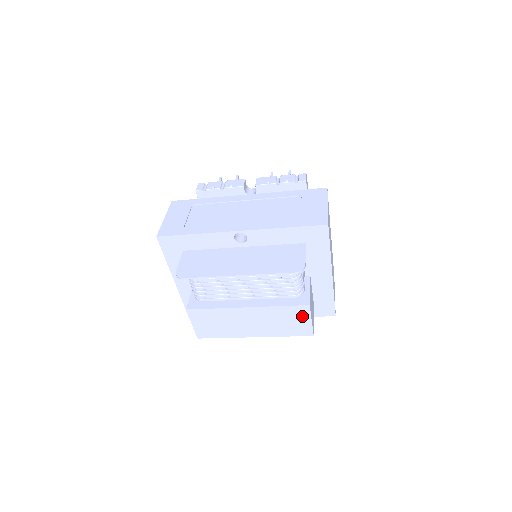
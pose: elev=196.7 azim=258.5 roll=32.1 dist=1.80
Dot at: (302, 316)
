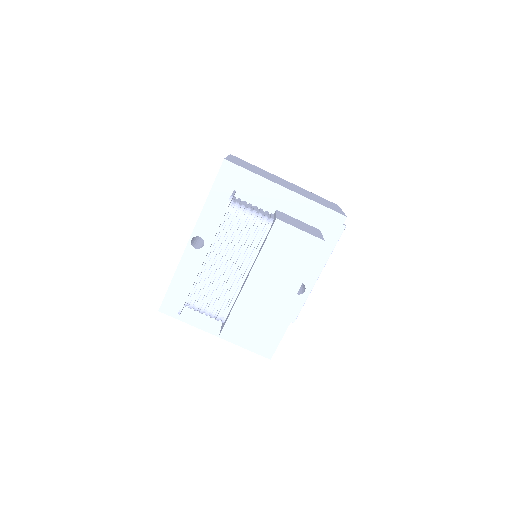
Dot at: (288, 235)
